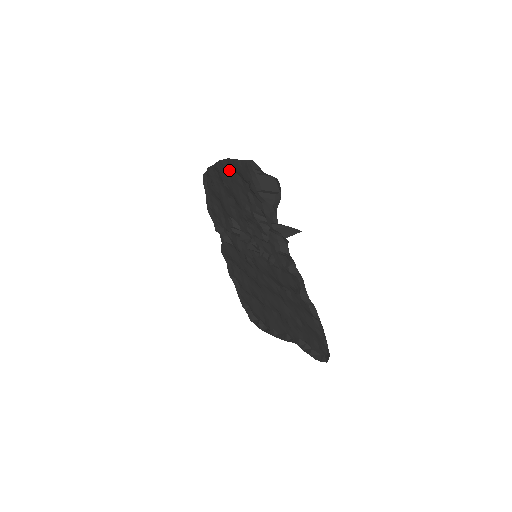
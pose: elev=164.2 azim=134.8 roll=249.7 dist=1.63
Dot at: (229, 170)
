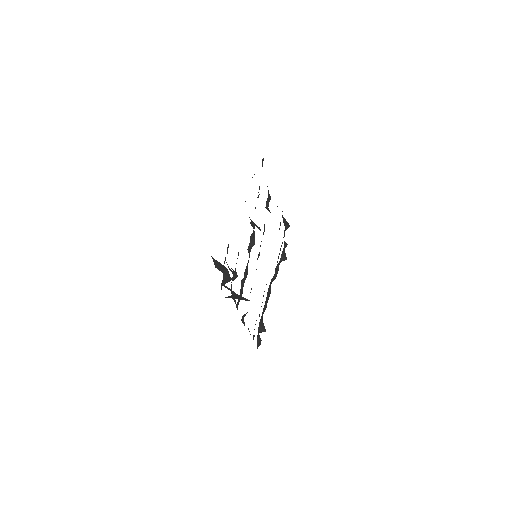
Dot at: occluded
